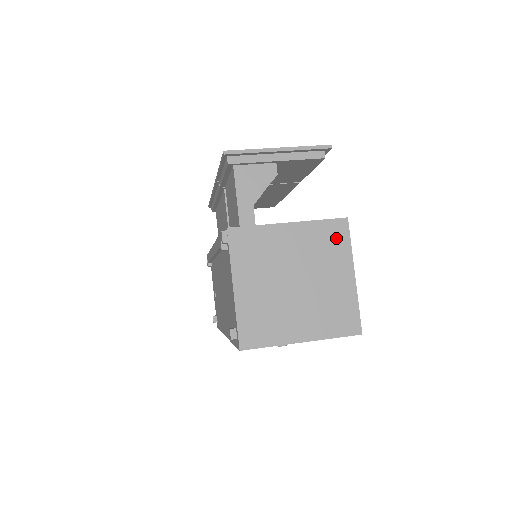
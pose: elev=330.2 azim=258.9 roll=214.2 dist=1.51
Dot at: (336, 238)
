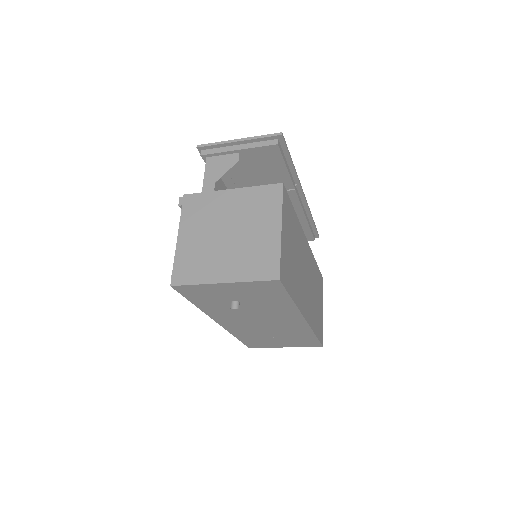
Dot at: (270, 199)
